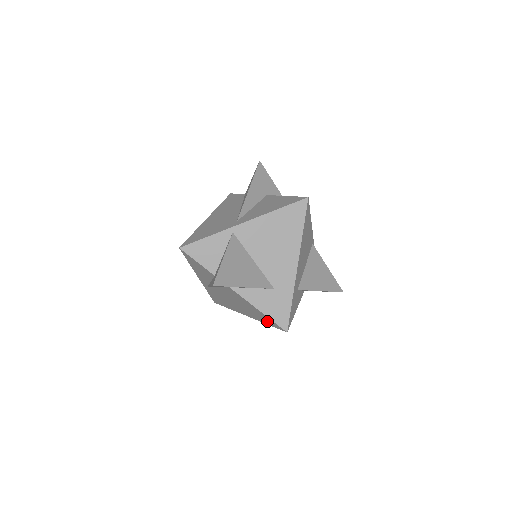
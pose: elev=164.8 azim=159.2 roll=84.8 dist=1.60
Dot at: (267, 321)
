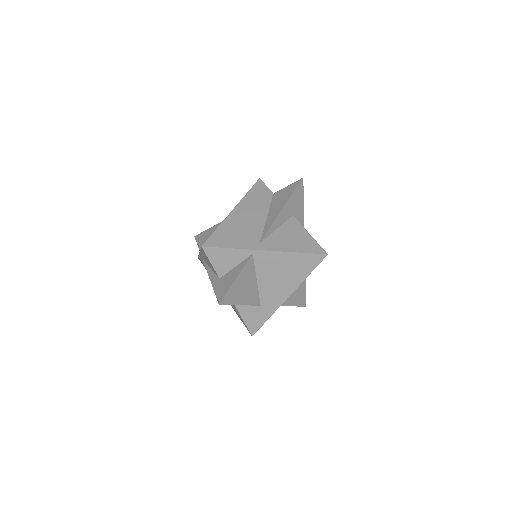
Dot at: occluded
